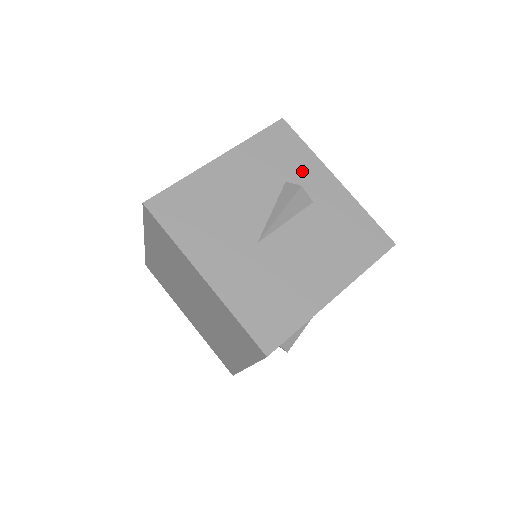
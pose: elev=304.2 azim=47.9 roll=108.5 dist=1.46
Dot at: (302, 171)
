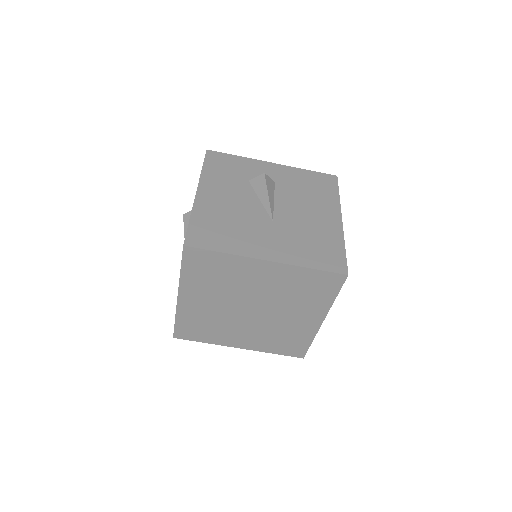
Dot at: (250, 170)
